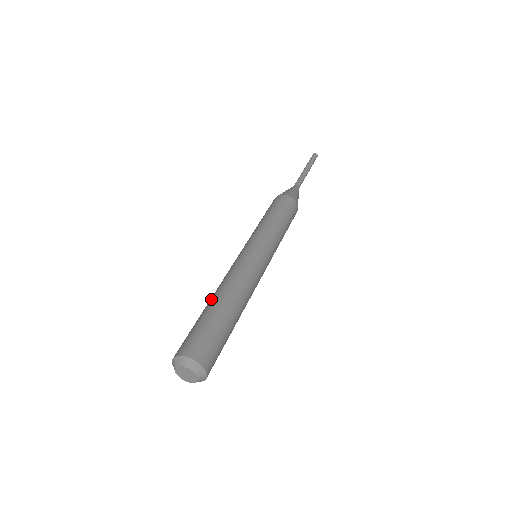
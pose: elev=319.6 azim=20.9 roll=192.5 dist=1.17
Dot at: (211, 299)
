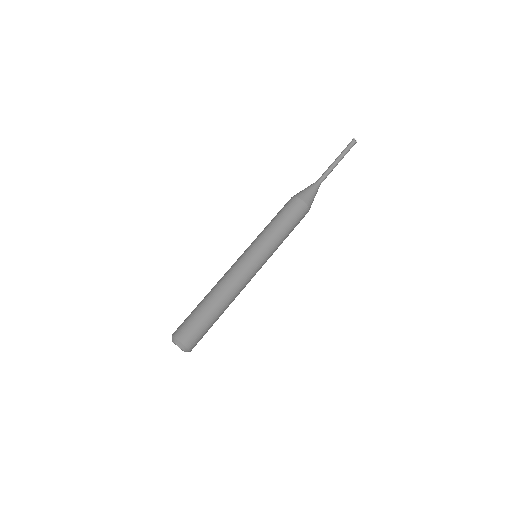
Dot at: (216, 300)
